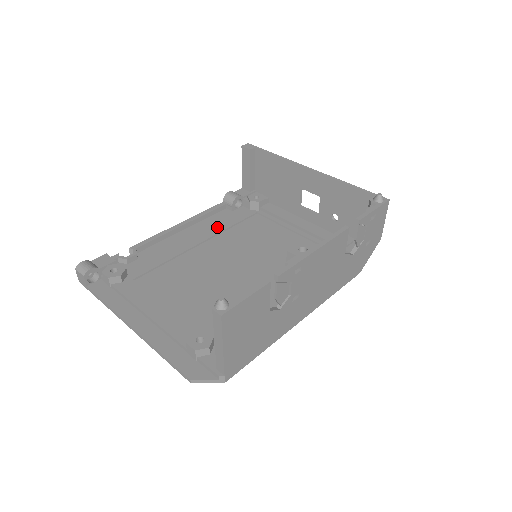
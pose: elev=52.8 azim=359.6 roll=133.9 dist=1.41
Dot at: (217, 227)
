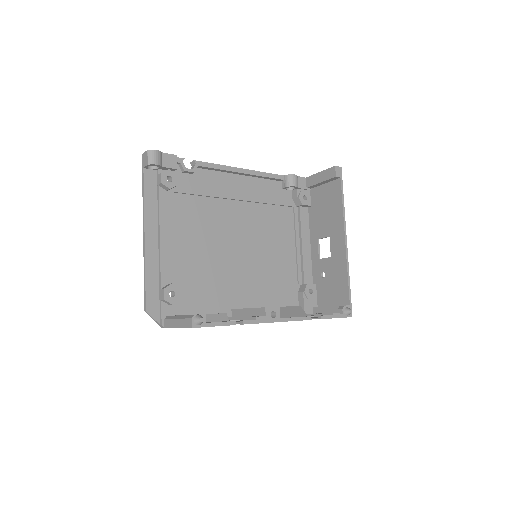
Dot at: (260, 195)
